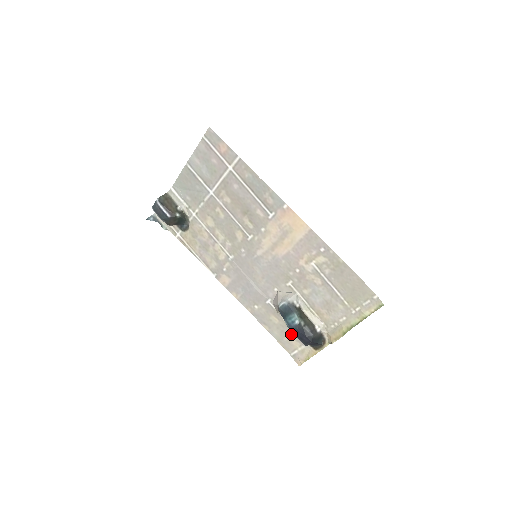
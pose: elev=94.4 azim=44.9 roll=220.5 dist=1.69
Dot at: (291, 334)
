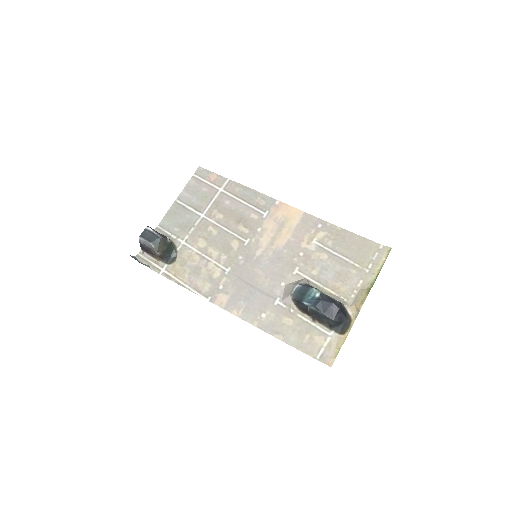
Dot at: (311, 330)
